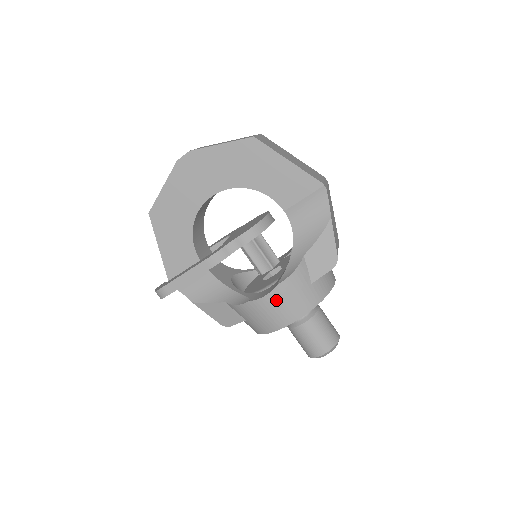
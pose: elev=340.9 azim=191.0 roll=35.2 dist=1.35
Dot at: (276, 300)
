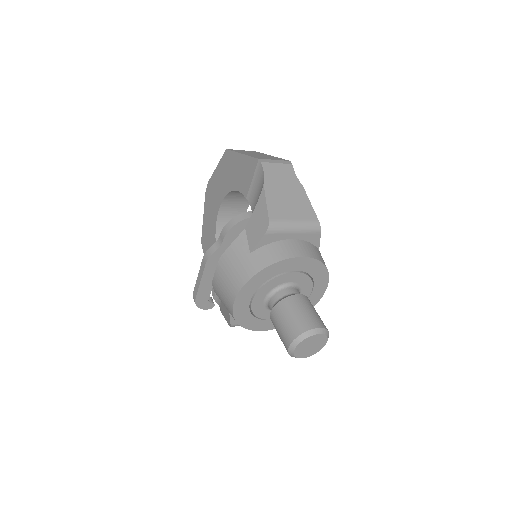
Dot at: (222, 274)
